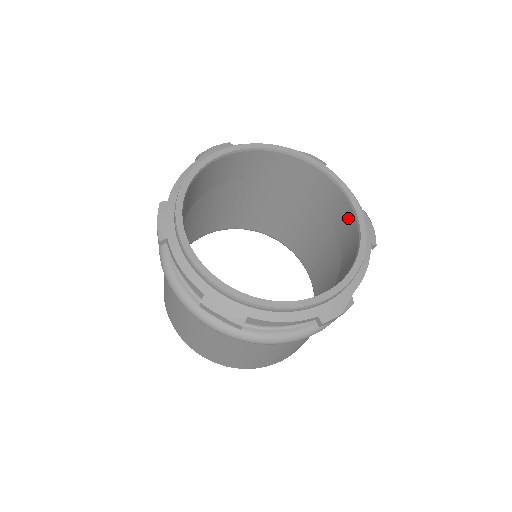
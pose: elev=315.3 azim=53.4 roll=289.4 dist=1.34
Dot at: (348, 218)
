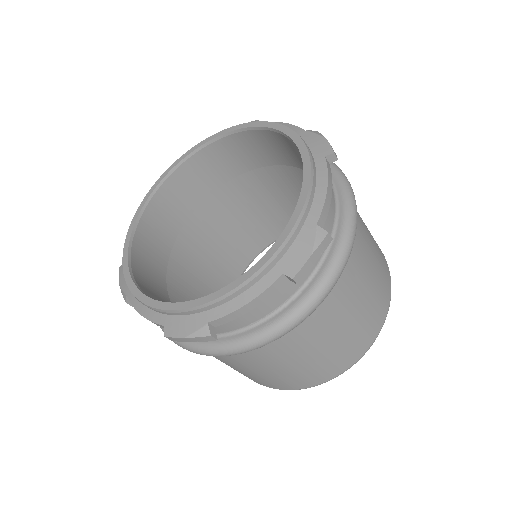
Dot at: (296, 151)
